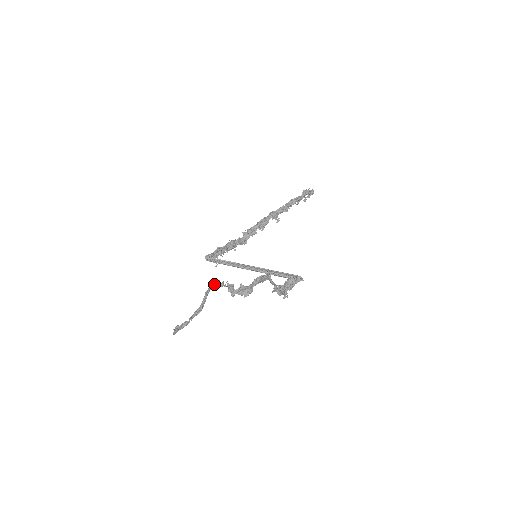
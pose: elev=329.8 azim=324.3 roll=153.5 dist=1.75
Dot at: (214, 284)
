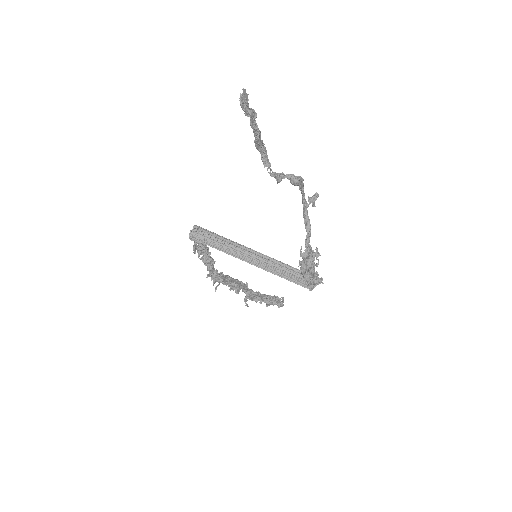
Dot at: (265, 149)
